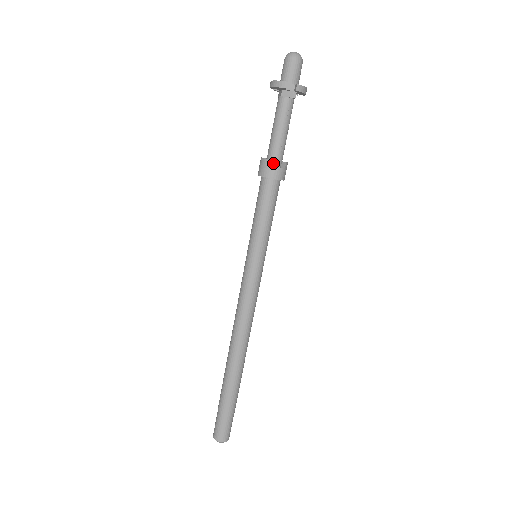
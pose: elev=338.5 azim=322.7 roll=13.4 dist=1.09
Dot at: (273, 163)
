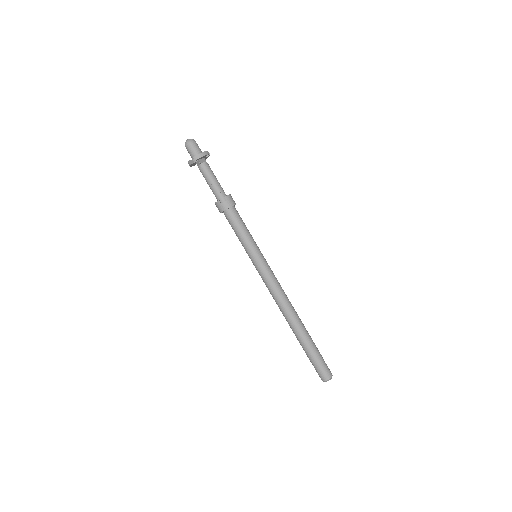
Dot at: (217, 204)
